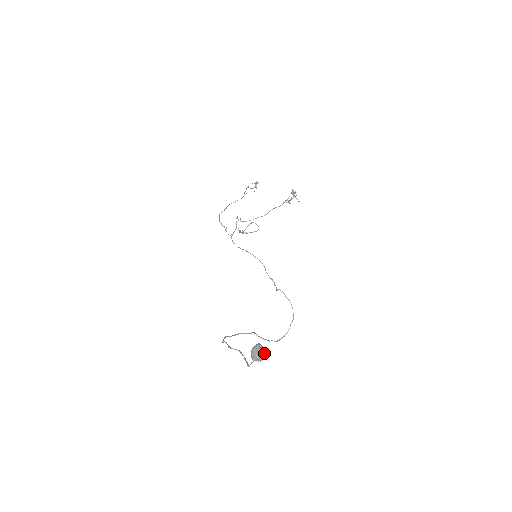
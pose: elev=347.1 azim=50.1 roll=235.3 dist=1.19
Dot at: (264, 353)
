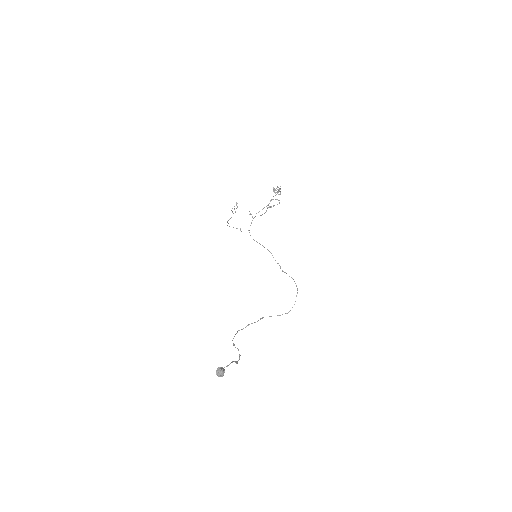
Dot at: (222, 373)
